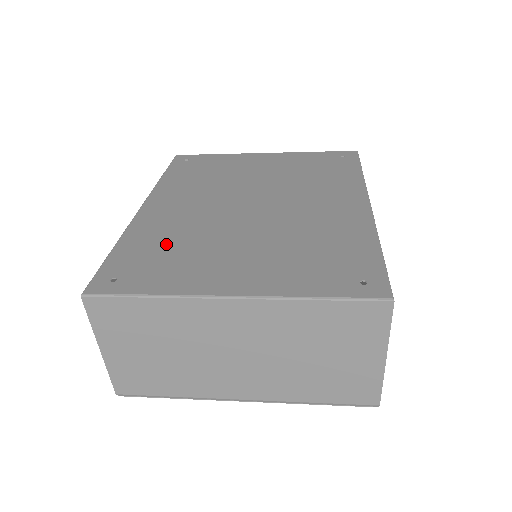
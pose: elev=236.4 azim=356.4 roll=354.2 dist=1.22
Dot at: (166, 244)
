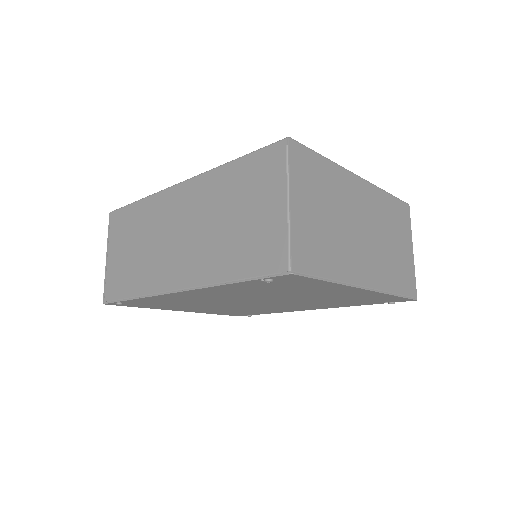
Dot at: occluded
